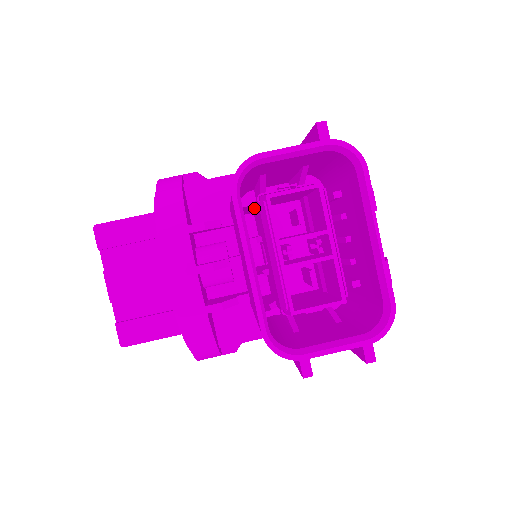
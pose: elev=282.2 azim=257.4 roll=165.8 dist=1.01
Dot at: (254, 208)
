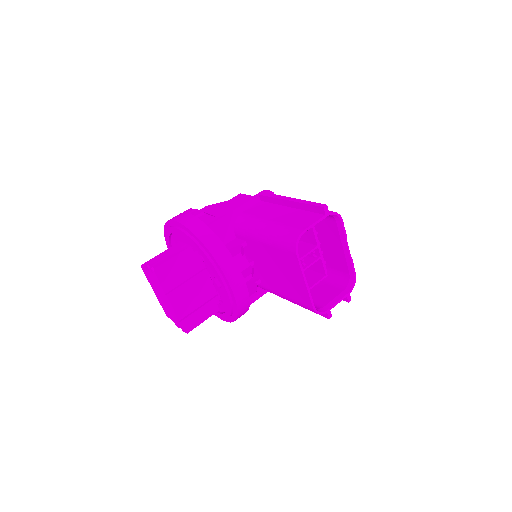
Dot at: occluded
